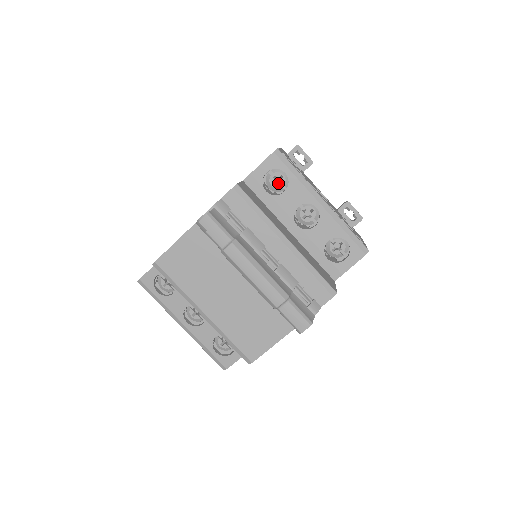
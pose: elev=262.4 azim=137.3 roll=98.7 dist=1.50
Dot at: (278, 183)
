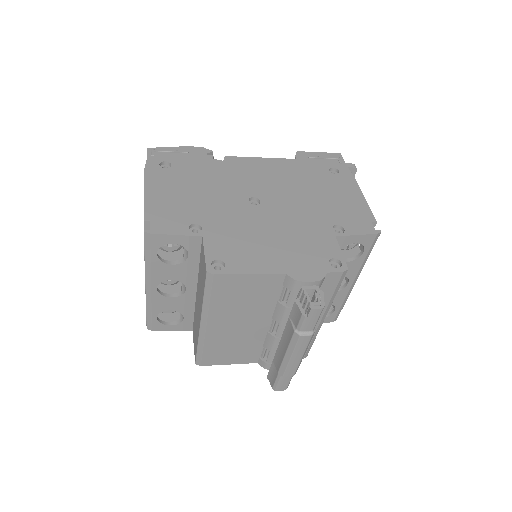
Dot at: occluded
